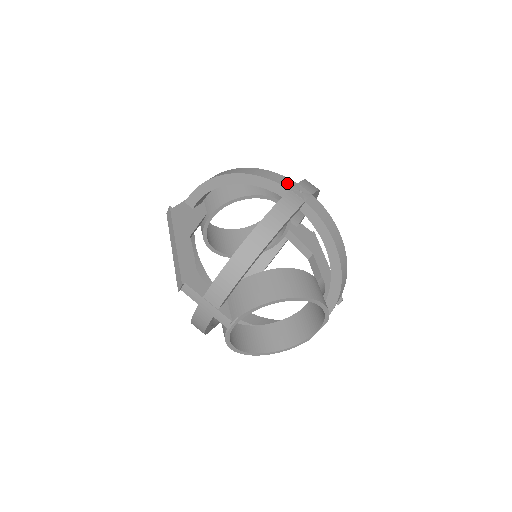
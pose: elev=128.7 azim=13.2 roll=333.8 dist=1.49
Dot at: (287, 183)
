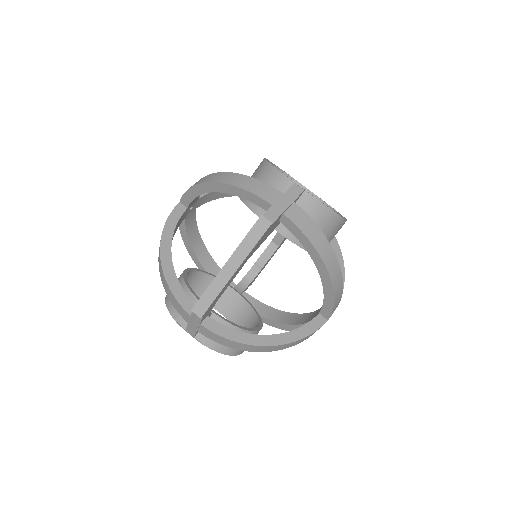
Dot at: occluded
